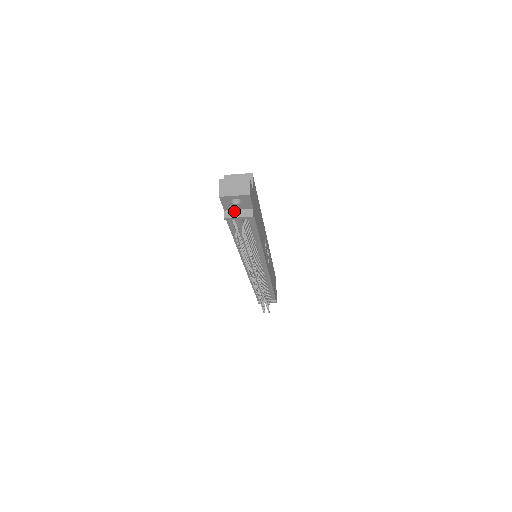
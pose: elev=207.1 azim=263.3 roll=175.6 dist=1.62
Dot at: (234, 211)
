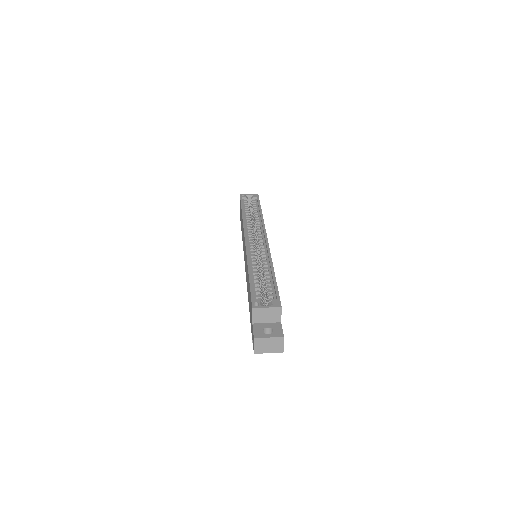
Dot at: occluded
